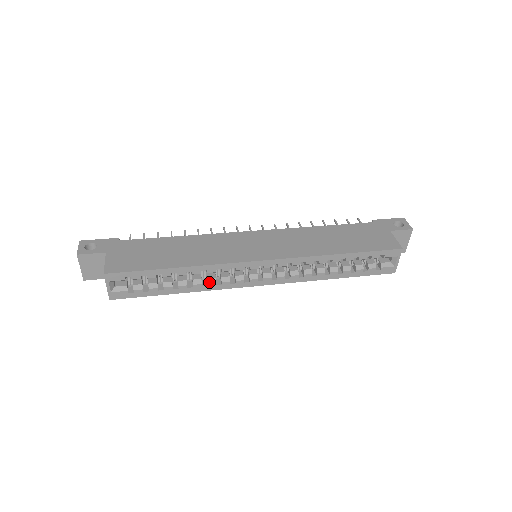
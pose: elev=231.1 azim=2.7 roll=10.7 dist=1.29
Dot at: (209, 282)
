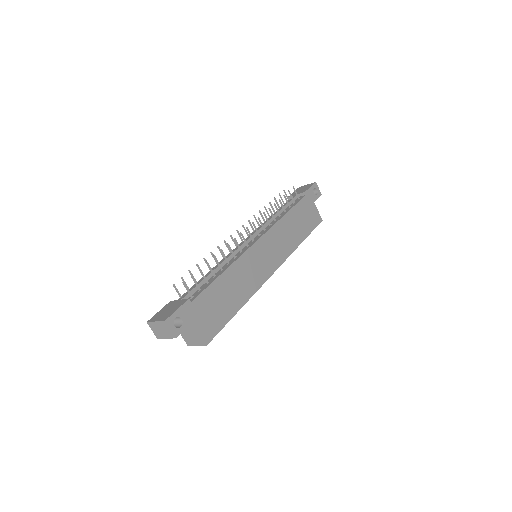
Dot at: occluded
